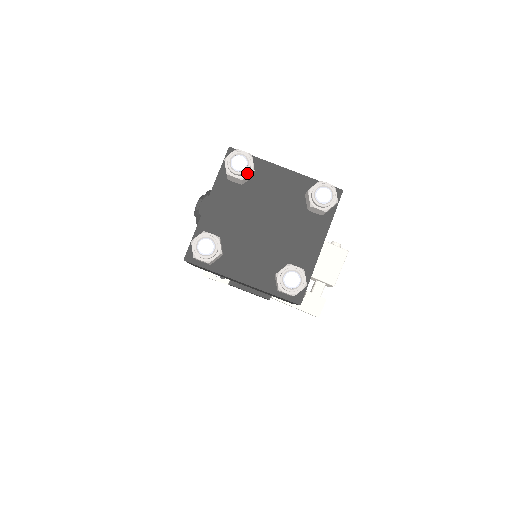
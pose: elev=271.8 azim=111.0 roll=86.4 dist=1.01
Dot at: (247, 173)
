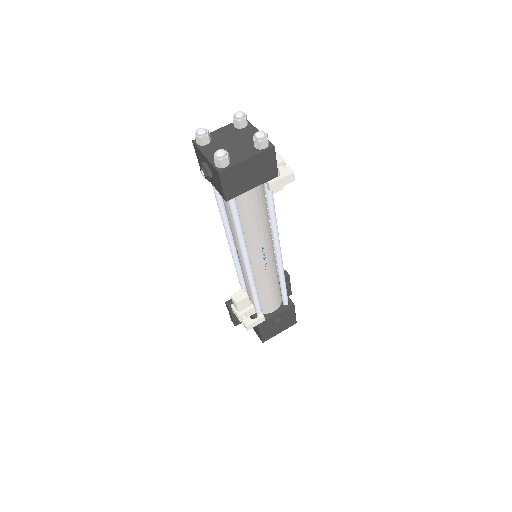
Dot at: (207, 132)
